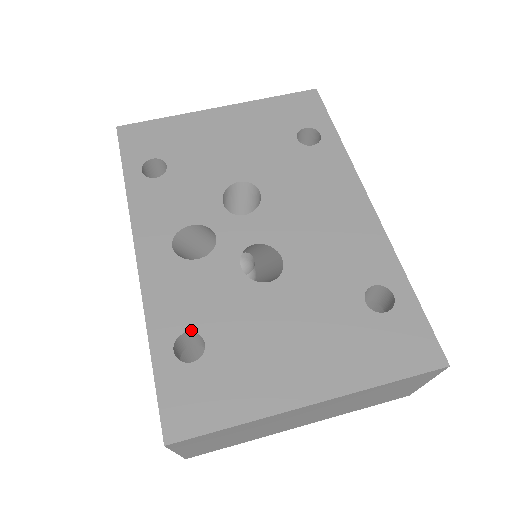
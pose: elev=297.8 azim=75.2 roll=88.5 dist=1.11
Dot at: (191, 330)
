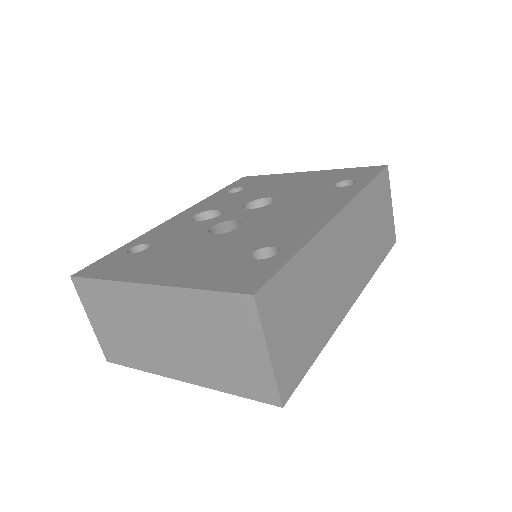
Dot at: (150, 243)
